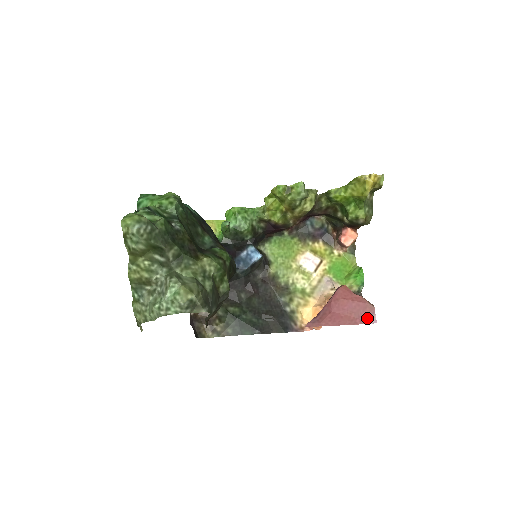
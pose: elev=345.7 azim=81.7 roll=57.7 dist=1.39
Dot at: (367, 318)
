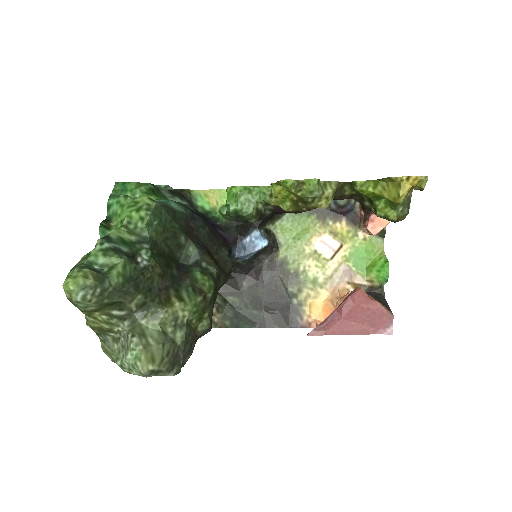
Dot at: (382, 328)
